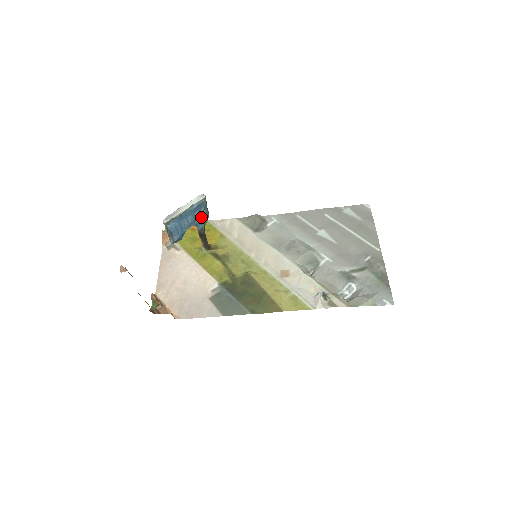
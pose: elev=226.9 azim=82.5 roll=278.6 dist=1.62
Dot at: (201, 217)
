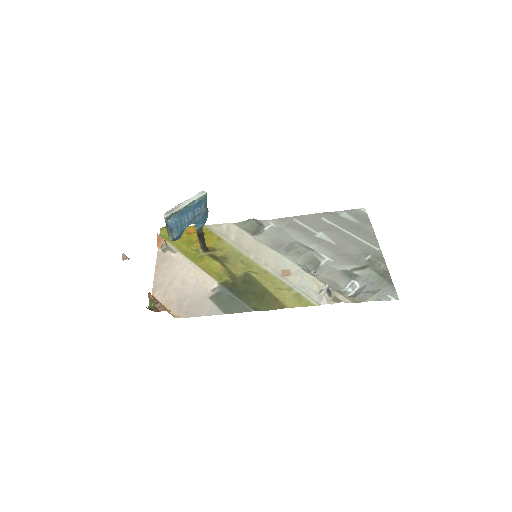
Dot at: (201, 215)
